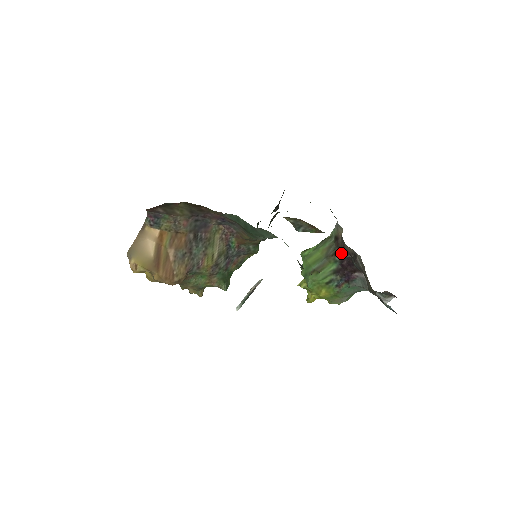
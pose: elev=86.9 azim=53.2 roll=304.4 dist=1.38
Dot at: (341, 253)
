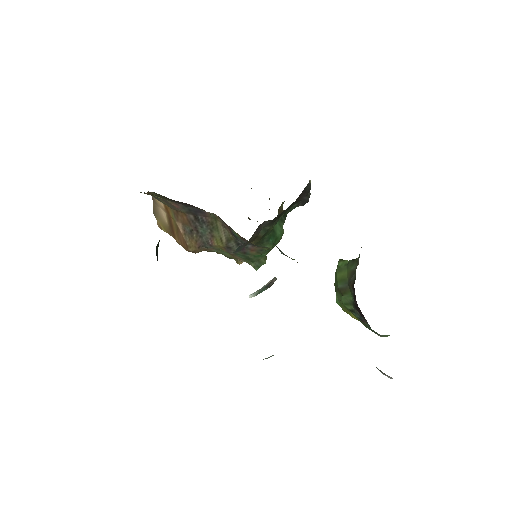
Dot at: (354, 289)
